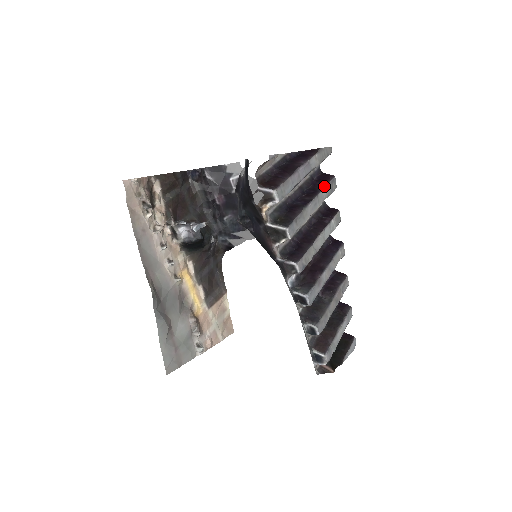
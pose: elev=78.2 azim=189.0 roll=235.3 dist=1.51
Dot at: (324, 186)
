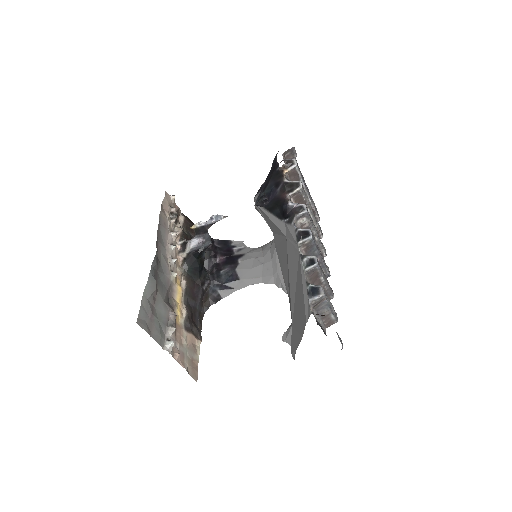
Dot at: occluded
